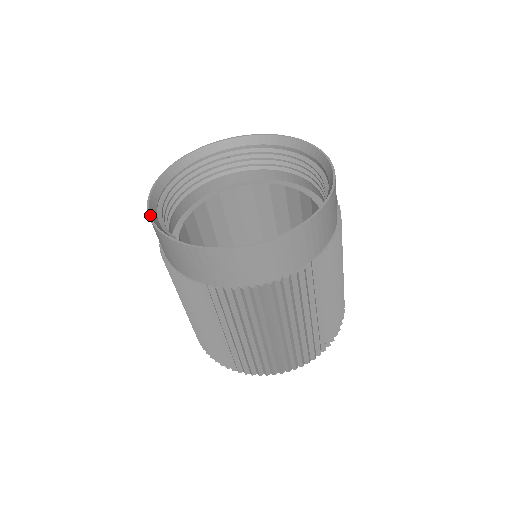
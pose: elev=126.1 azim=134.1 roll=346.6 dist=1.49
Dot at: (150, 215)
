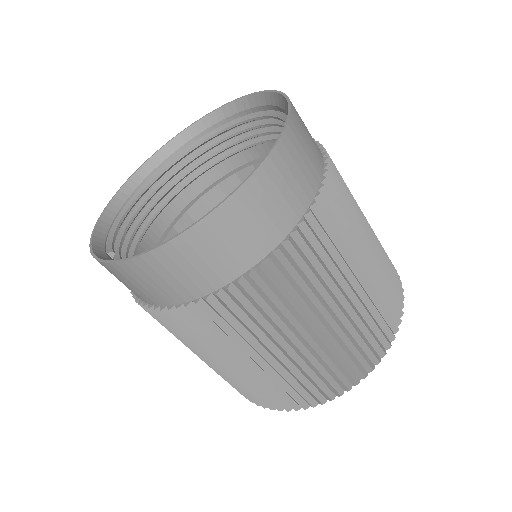
Dot at: (94, 228)
